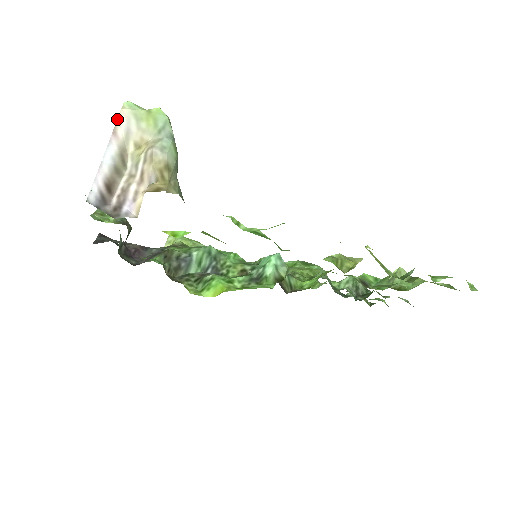
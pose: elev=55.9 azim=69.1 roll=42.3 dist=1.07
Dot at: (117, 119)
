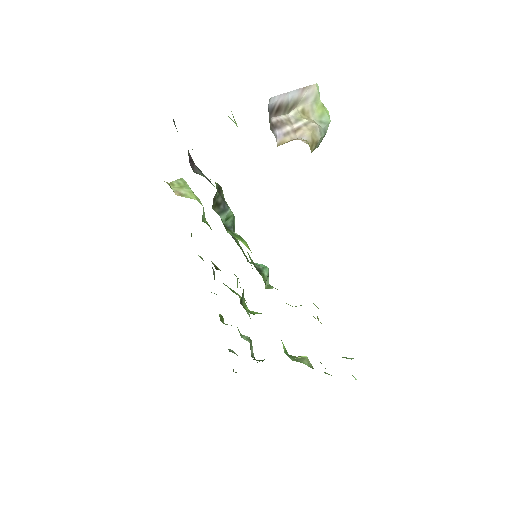
Dot at: (310, 85)
